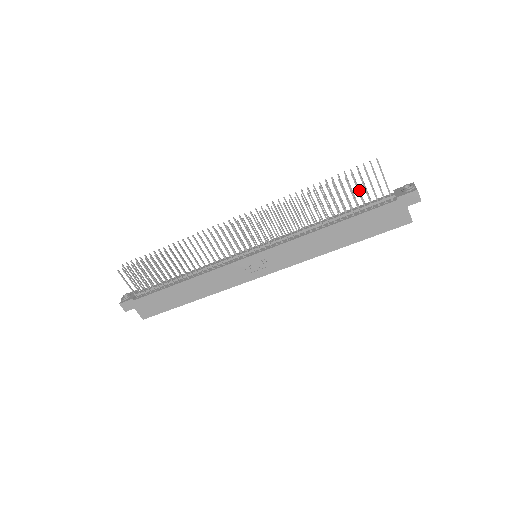
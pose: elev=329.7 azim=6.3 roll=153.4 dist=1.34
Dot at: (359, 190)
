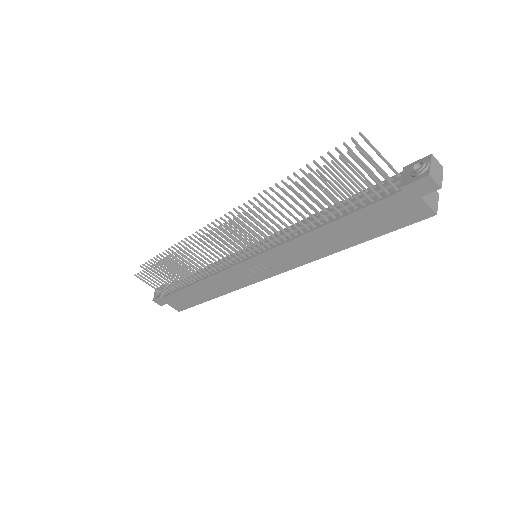
Dot at: (350, 176)
